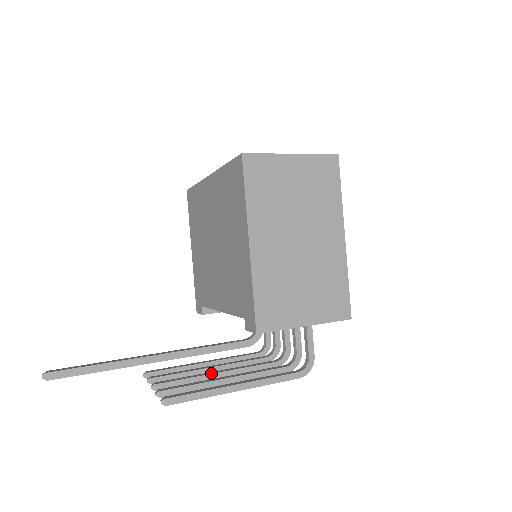
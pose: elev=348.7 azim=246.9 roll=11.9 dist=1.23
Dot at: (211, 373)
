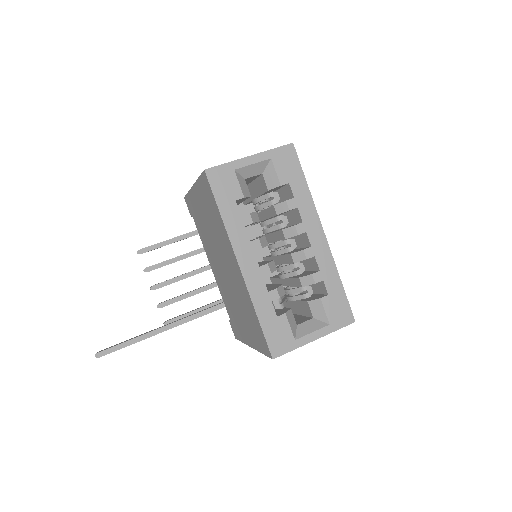
Dot at: (193, 275)
